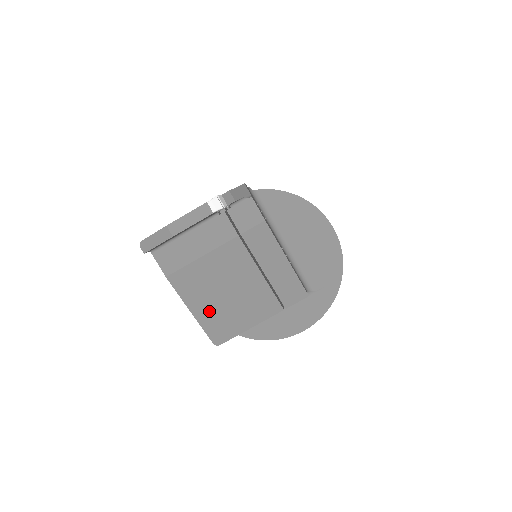
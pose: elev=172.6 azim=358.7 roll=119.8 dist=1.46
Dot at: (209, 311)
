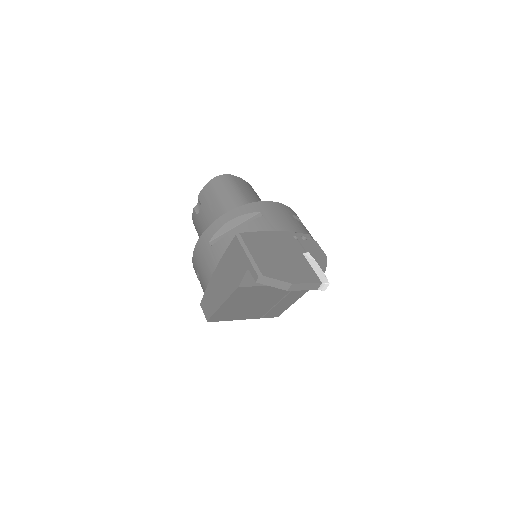
Dot at: (230, 308)
